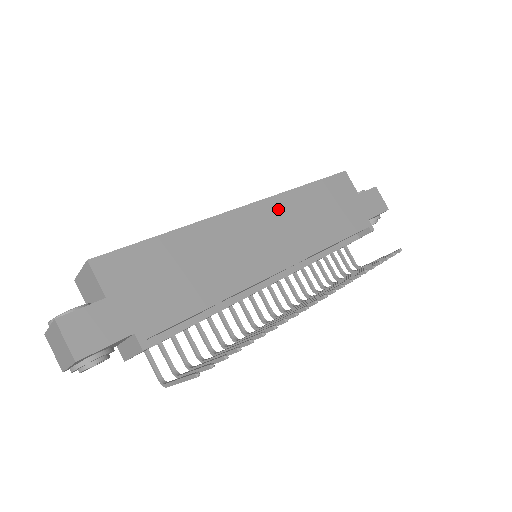
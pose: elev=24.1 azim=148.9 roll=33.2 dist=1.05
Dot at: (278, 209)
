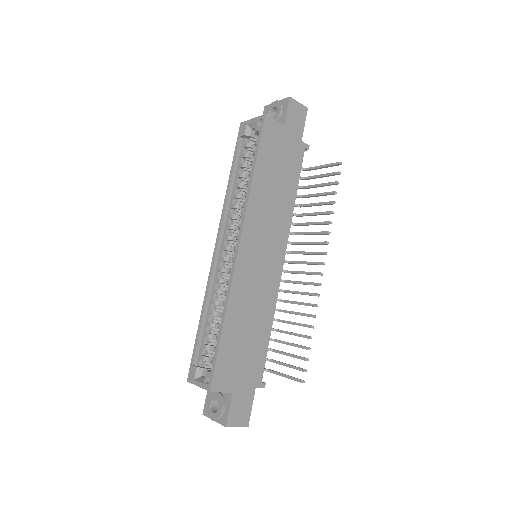
Dot at: (254, 221)
